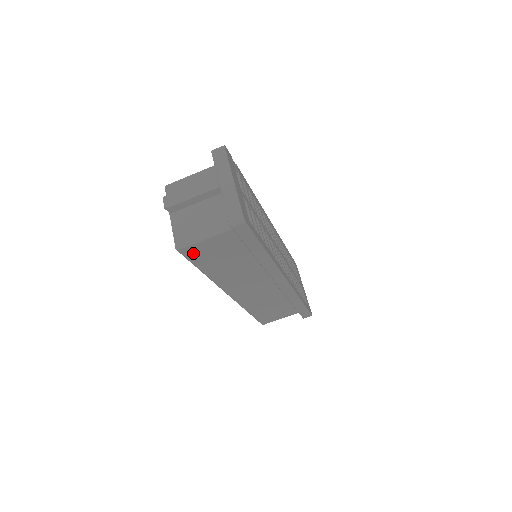
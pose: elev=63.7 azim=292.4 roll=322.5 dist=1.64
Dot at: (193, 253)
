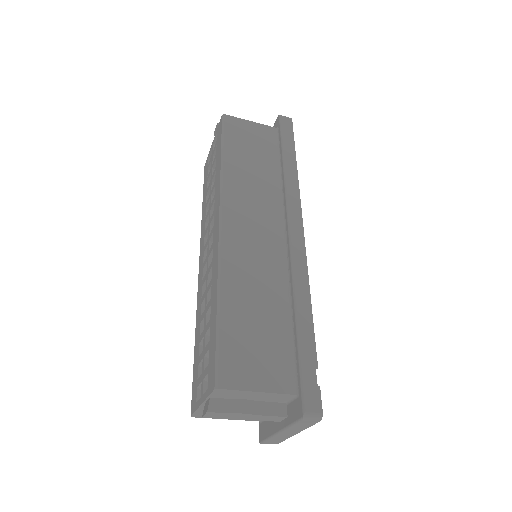
Dot at: occluded
